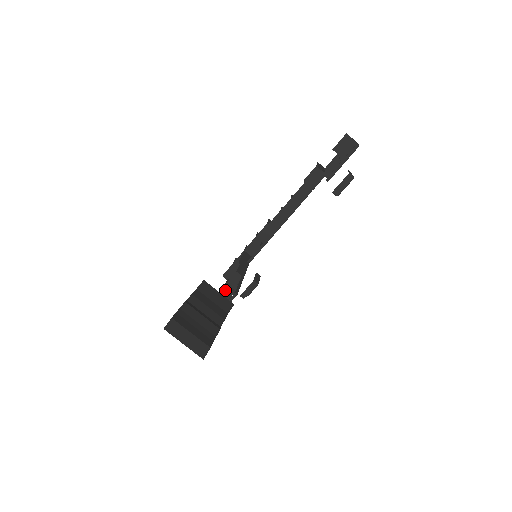
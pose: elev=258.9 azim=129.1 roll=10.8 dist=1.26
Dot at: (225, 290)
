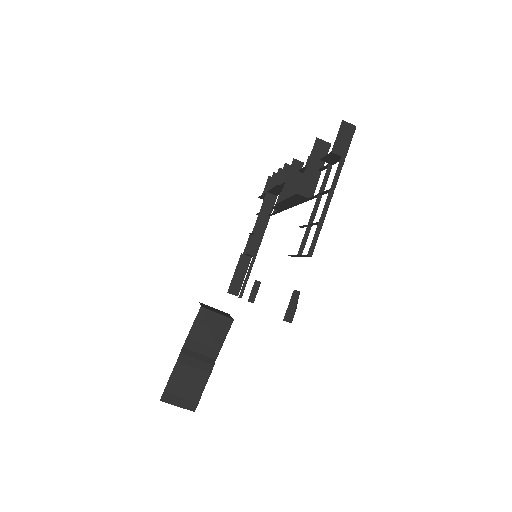
Dot at: (243, 261)
